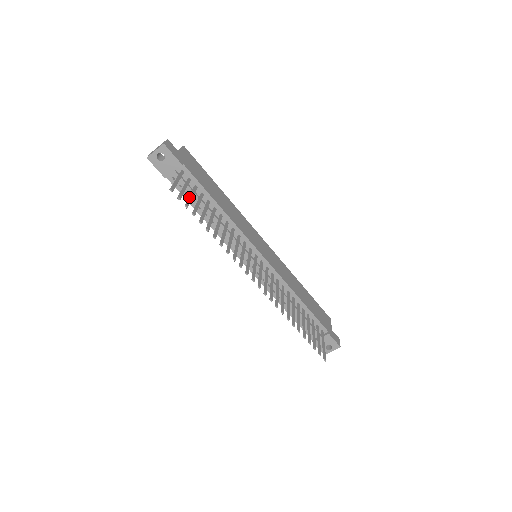
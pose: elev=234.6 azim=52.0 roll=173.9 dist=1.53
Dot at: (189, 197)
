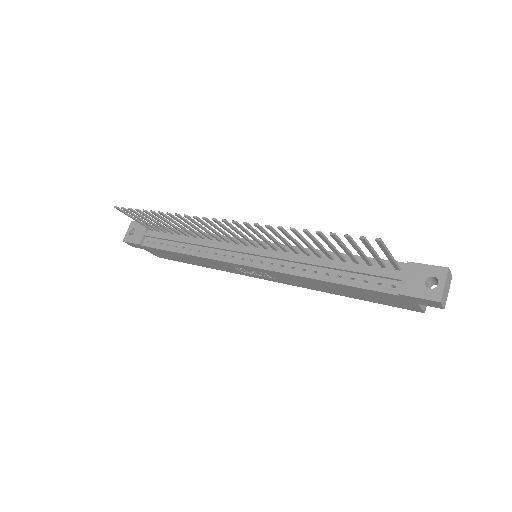
Dot at: (142, 217)
